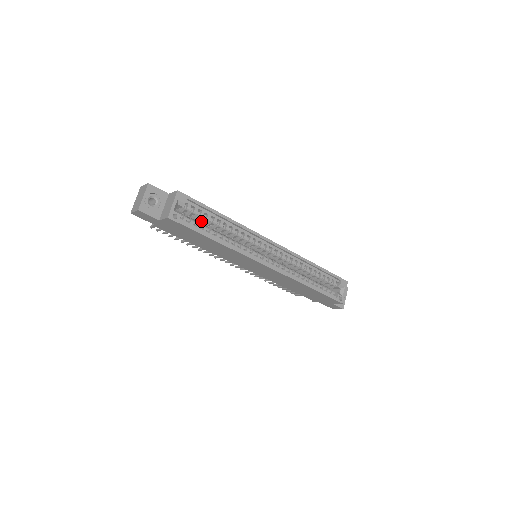
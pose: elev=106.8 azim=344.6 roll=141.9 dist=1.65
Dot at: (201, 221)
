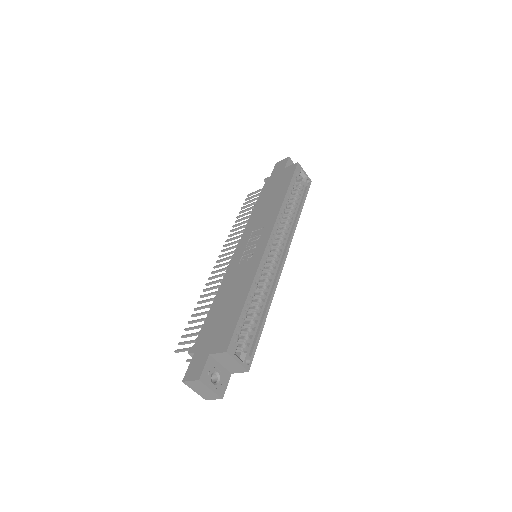
Dot at: occluded
